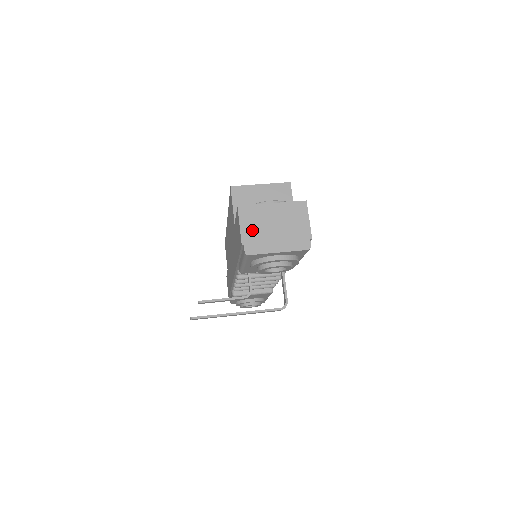
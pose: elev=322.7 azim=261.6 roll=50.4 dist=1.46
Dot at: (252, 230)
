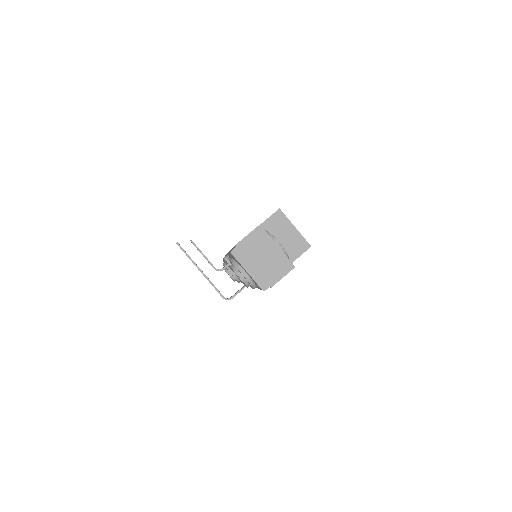
Dot at: (250, 245)
